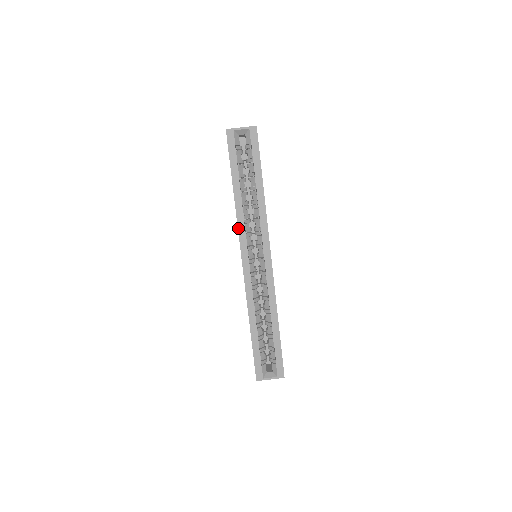
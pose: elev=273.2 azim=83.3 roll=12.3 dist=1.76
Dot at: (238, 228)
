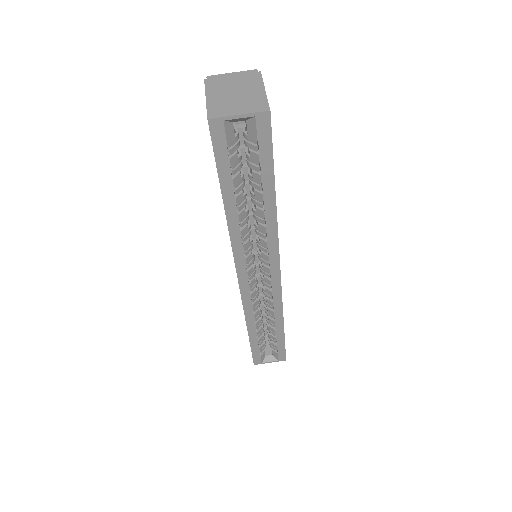
Dot at: (233, 251)
